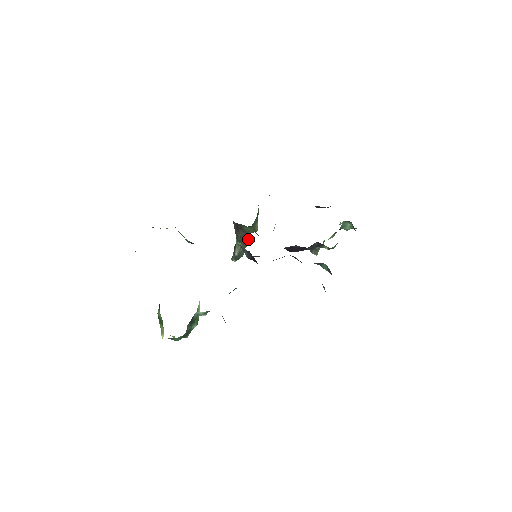
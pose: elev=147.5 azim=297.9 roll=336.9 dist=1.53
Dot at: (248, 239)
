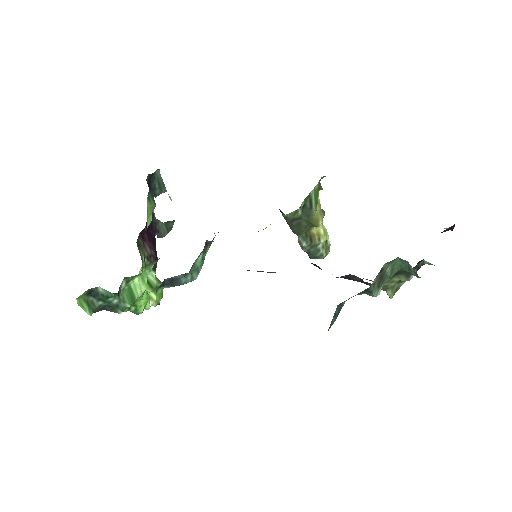
Dot at: (319, 234)
